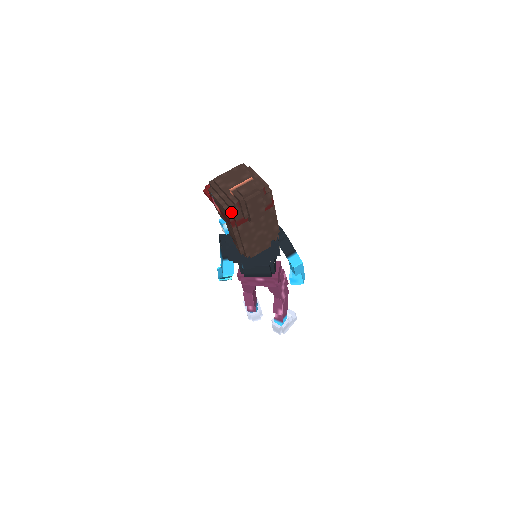
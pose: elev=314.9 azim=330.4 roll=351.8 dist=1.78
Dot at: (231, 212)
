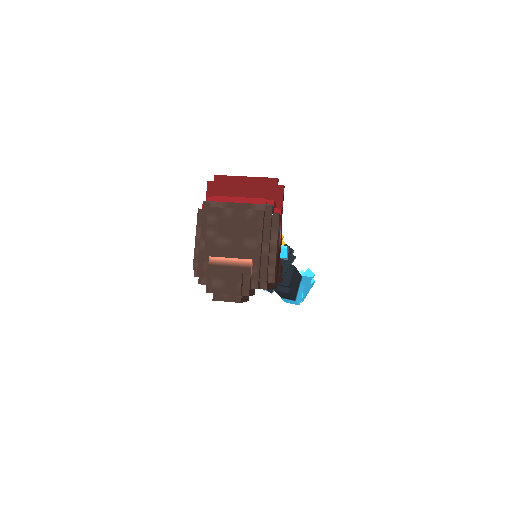
Dot at: occluded
